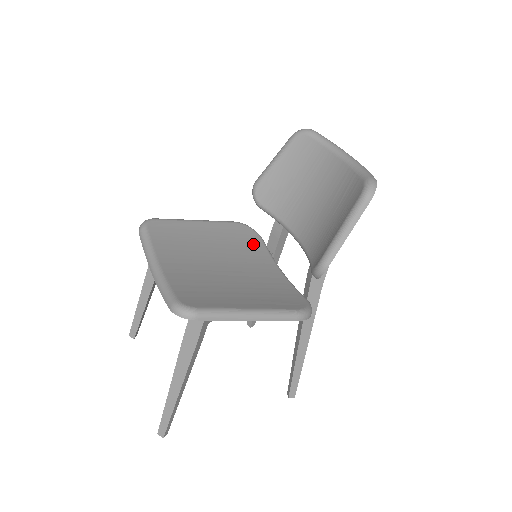
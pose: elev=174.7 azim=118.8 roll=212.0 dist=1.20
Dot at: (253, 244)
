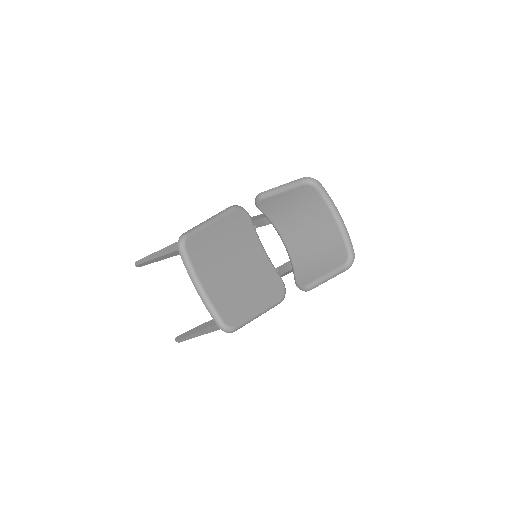
Dot at: (247, 228)
